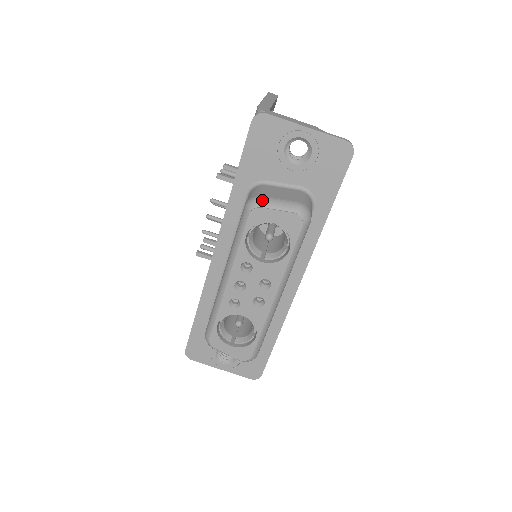
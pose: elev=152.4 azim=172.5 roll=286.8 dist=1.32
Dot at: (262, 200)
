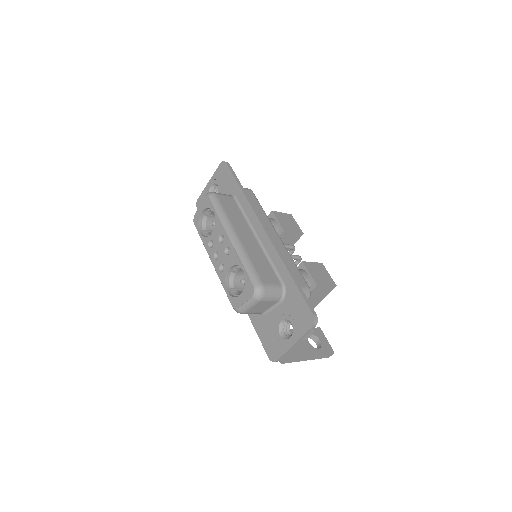
Dot at: occluded
